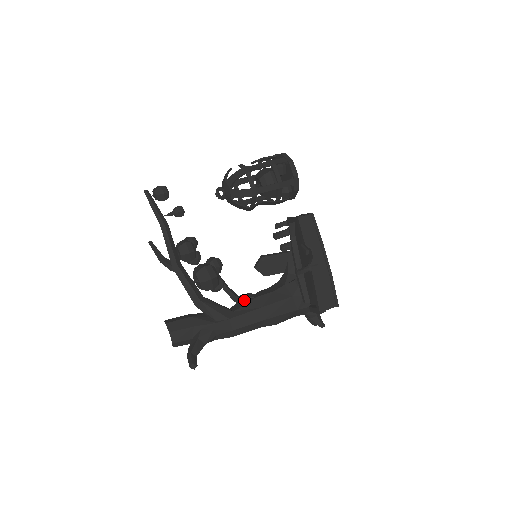
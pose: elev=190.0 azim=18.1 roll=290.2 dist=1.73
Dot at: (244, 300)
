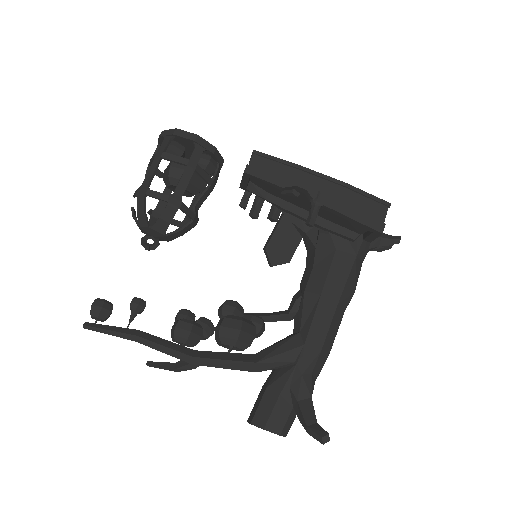
Dot at: (296, 309)
